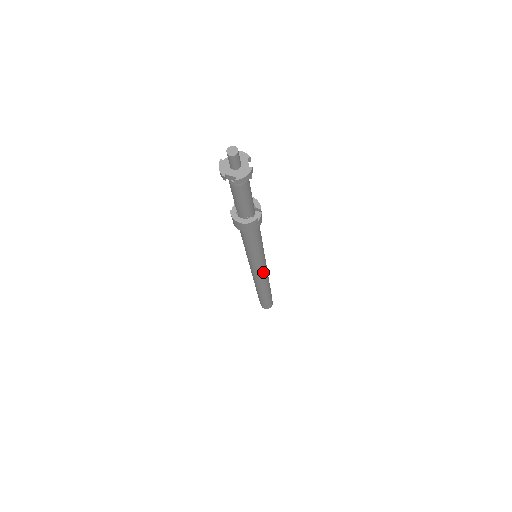
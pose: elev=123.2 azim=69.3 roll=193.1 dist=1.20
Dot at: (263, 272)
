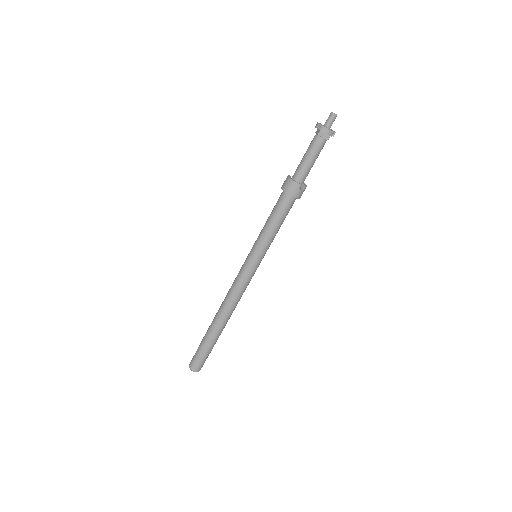
Dot at: (245, 280)
